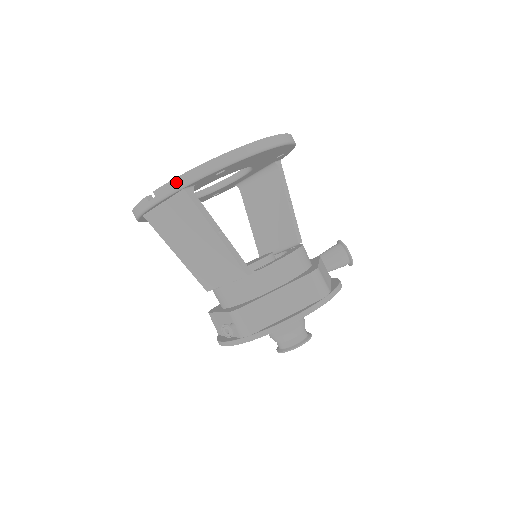
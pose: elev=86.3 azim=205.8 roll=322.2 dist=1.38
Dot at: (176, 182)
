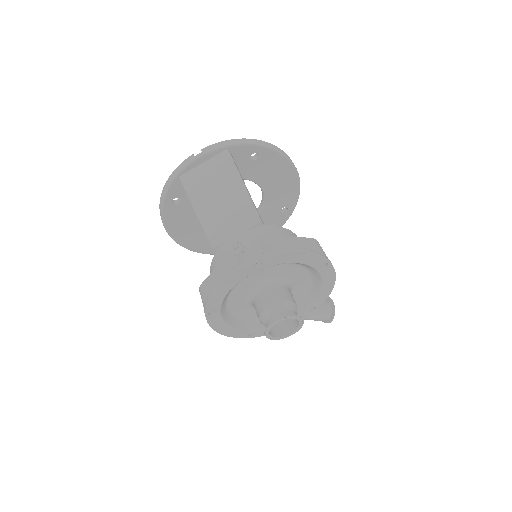
Dot at: (224, 143)
